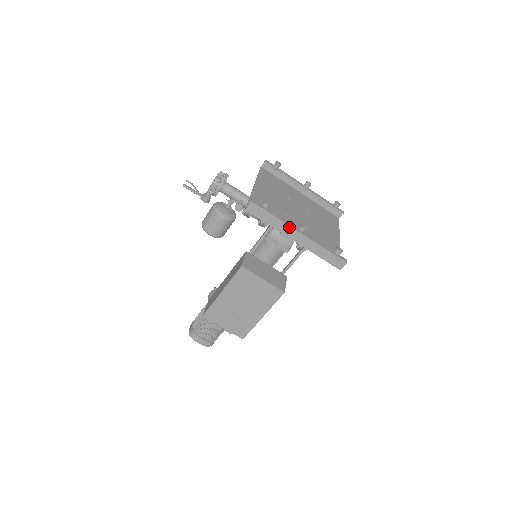
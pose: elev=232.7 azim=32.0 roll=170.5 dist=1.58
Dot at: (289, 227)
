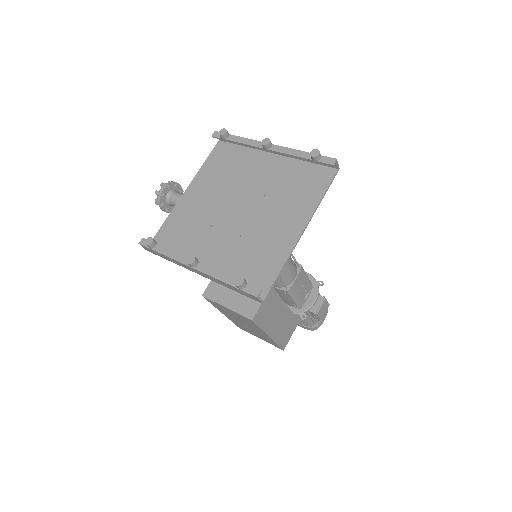
Dot at: (181, 263)
